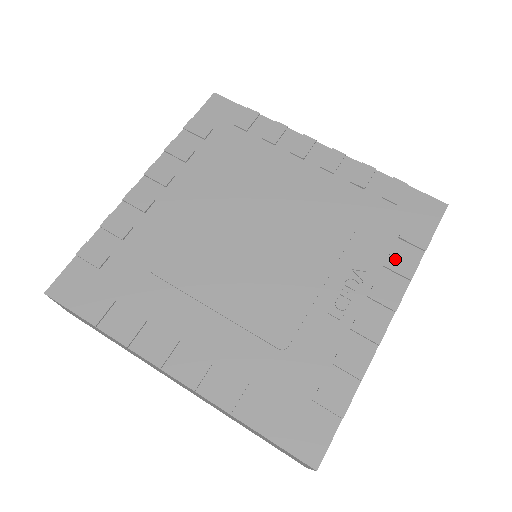
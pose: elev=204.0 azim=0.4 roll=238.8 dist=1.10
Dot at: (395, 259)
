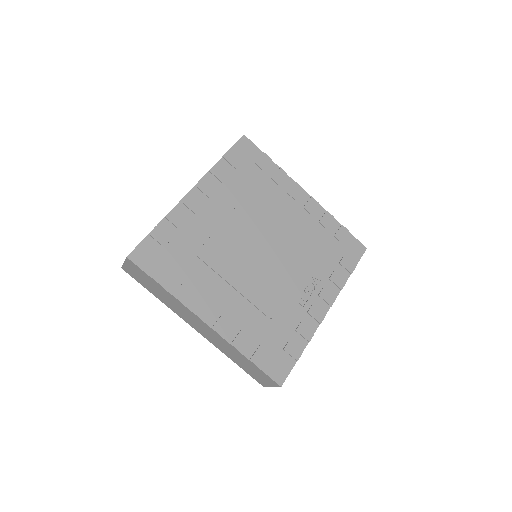
Dot at: (336, 276)
